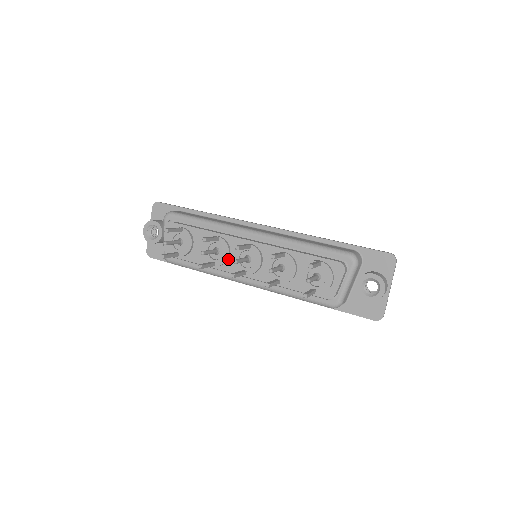
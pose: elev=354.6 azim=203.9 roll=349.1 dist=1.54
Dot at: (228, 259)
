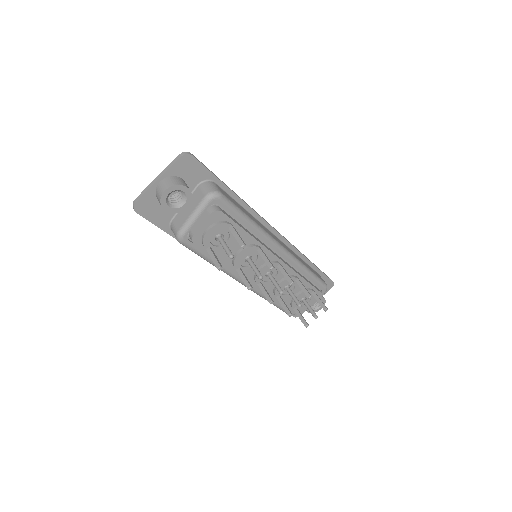
Dot at: occluded
